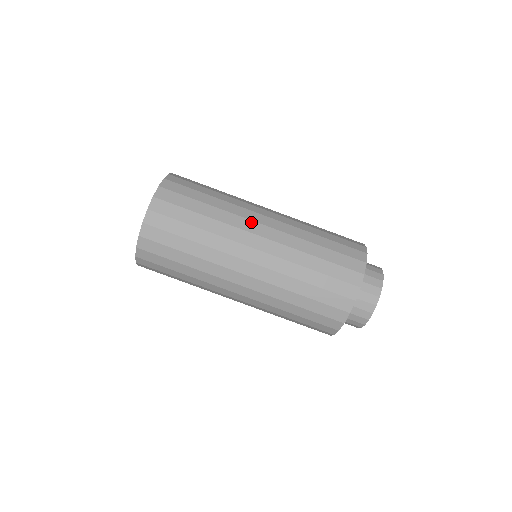
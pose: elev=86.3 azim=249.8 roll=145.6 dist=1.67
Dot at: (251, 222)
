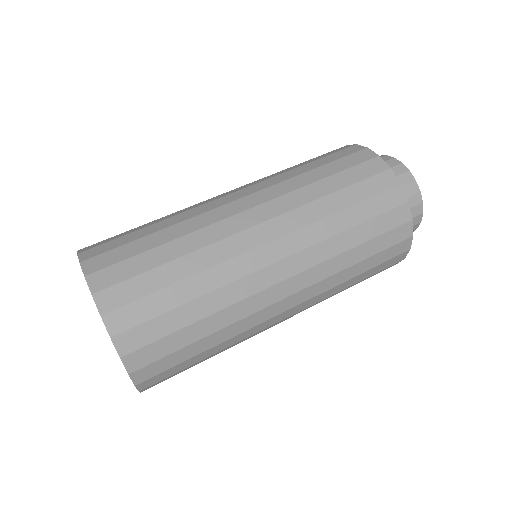
Dot at: (242, 234)
